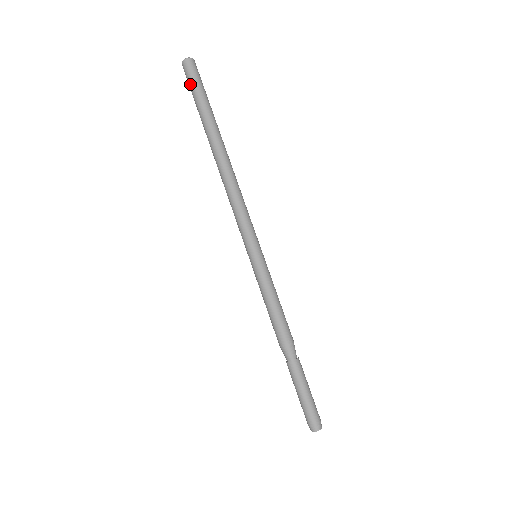
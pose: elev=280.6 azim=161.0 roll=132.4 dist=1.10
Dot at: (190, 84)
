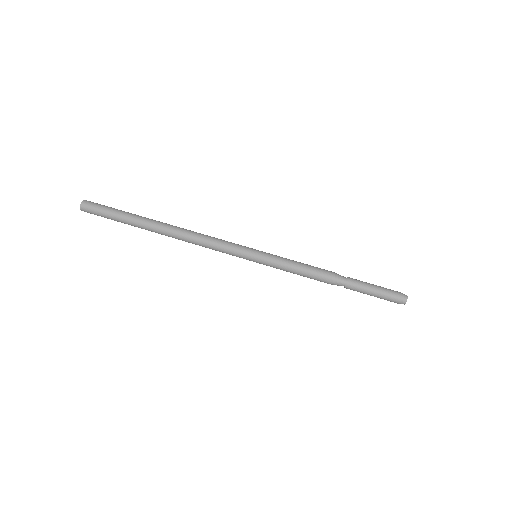
Dot at: (102, 208)
